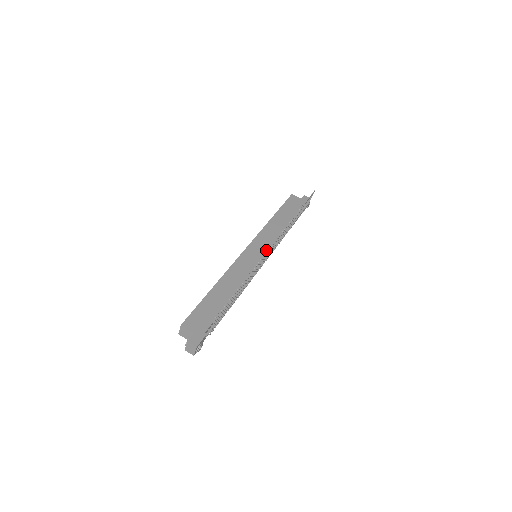
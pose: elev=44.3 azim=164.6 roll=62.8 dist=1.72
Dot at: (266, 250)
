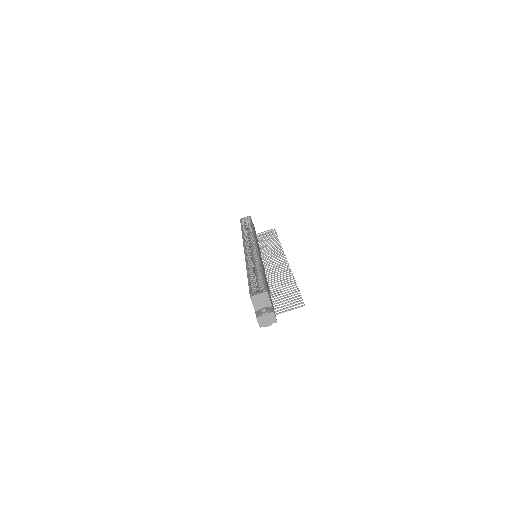
Dot at: occluded
